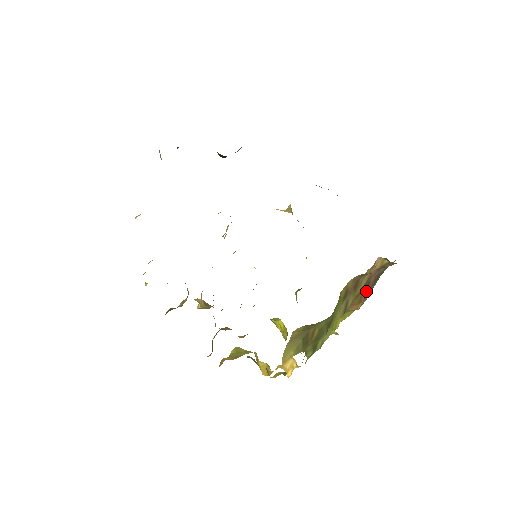
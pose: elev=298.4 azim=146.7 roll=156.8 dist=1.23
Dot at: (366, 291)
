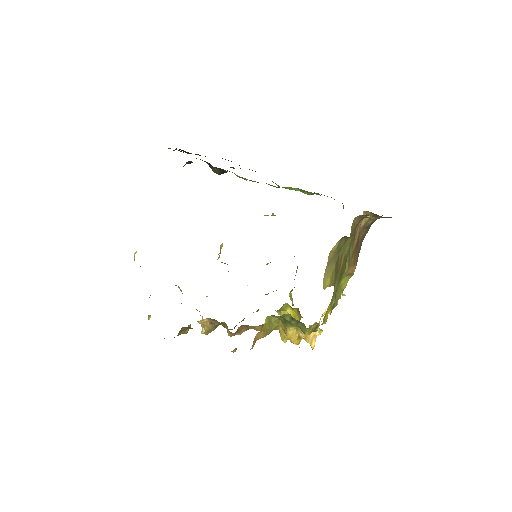
Dot at: (357, 253)
